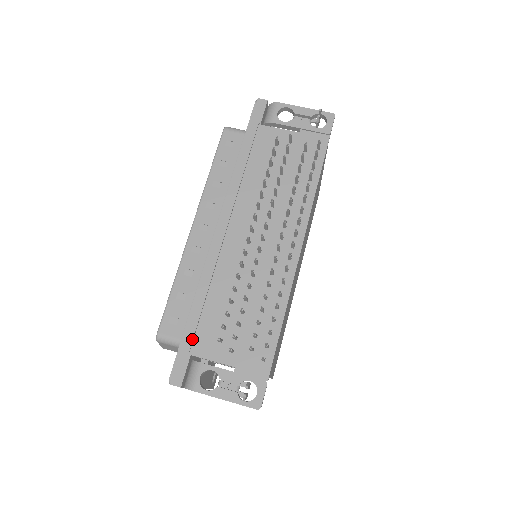
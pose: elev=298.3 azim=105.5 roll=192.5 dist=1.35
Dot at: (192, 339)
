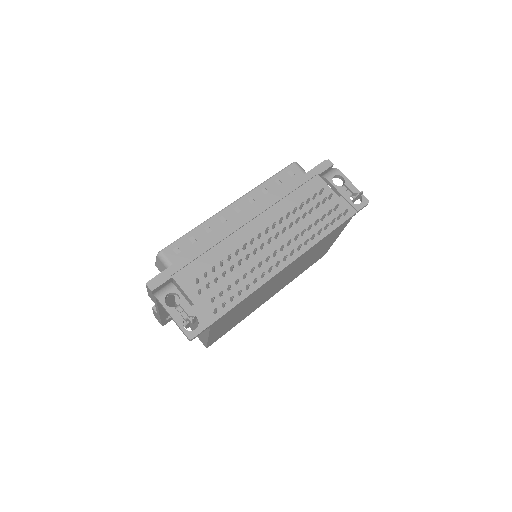
Dot at: (180, 268)
